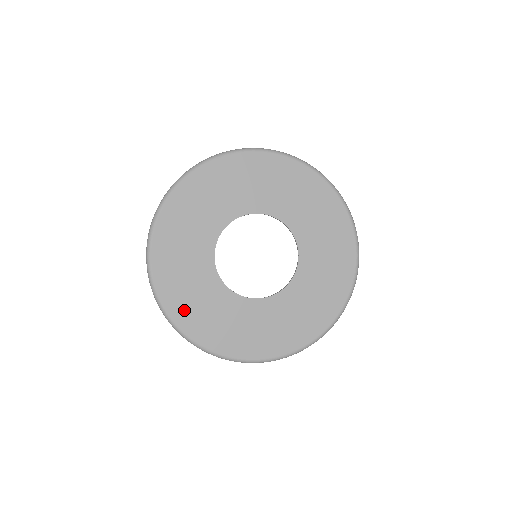
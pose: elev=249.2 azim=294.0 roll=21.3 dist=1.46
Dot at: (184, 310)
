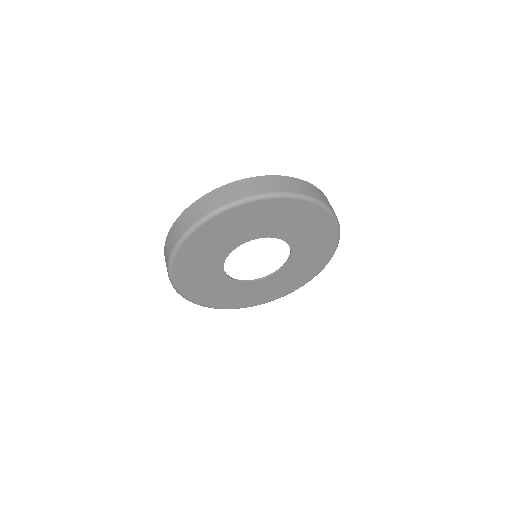
Dot at: (199, 295)
